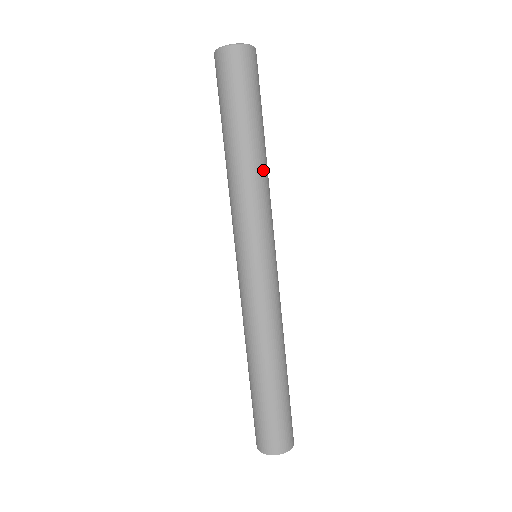
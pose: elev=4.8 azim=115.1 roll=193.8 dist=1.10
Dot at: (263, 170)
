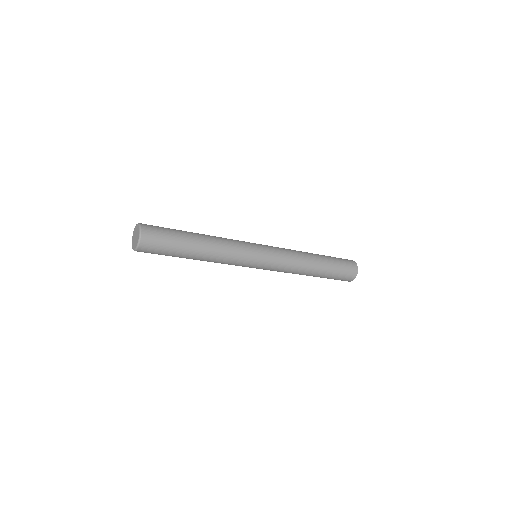
Dot at: (210, 260)
